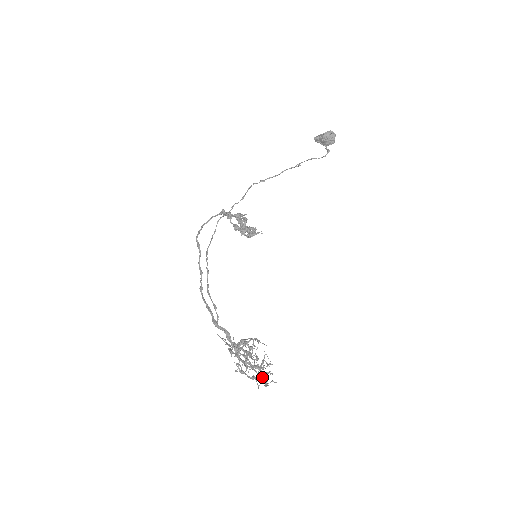
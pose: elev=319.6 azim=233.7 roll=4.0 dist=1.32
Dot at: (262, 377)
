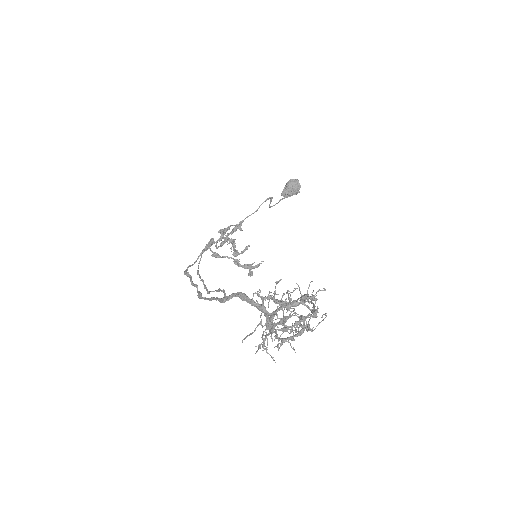
Dot at: (303, 295)
